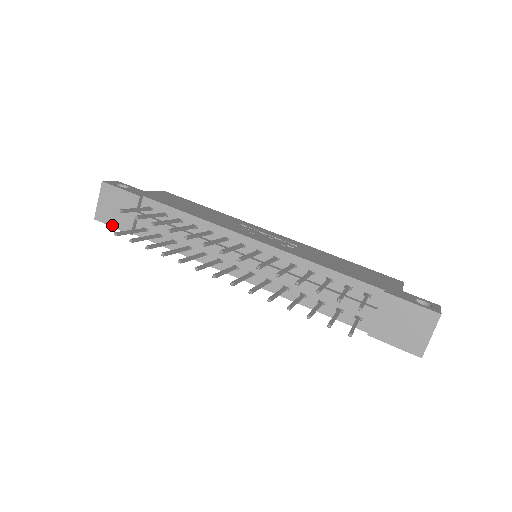
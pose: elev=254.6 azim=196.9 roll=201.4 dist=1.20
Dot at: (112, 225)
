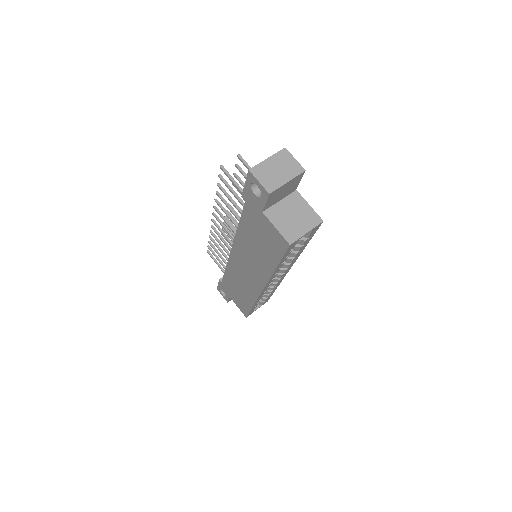
Dot at: occluded
